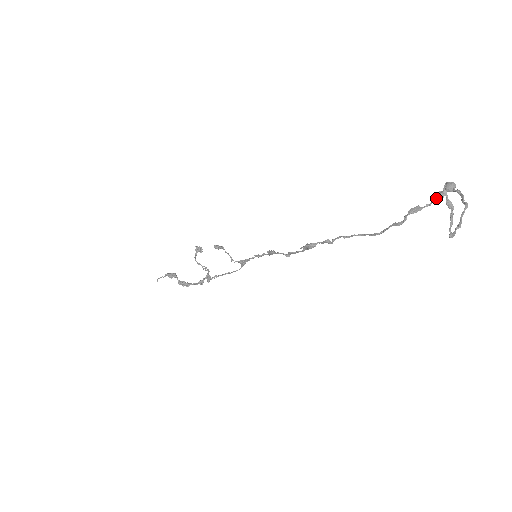
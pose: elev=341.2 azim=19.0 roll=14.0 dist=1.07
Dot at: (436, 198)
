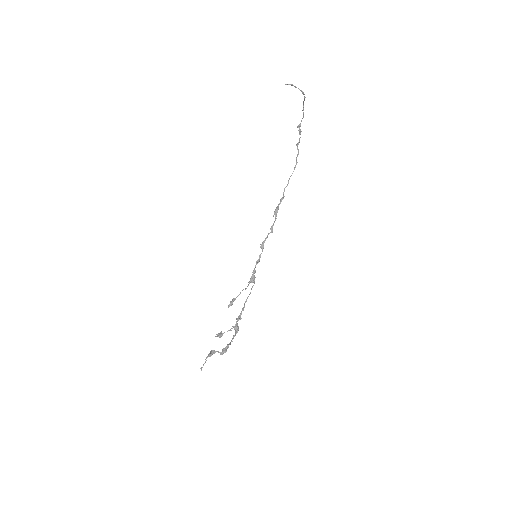
Dot at: (299, 133)
